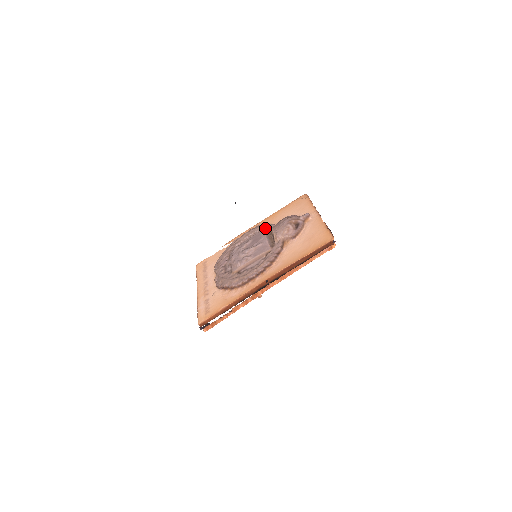
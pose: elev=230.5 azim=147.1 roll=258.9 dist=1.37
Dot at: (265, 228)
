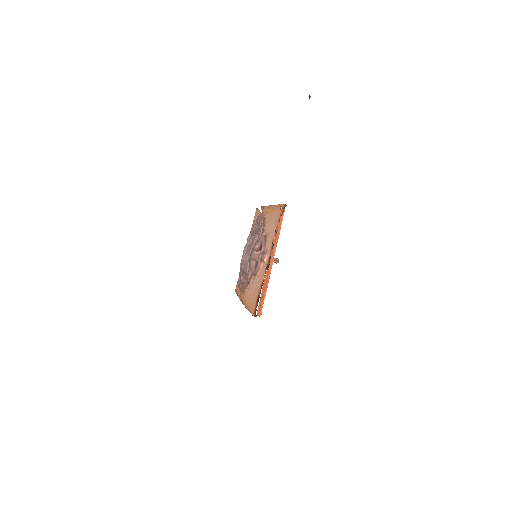
Dot at: (258, 233)
